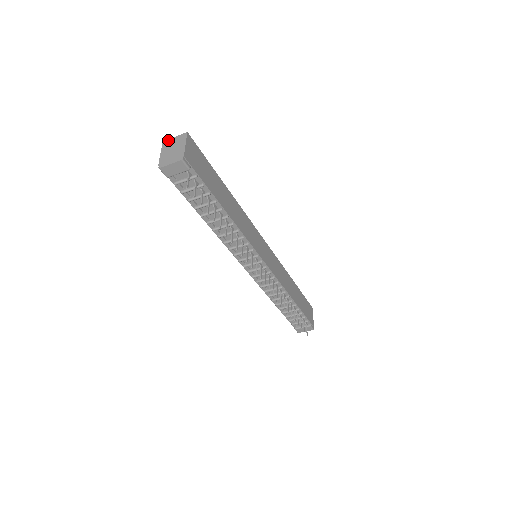
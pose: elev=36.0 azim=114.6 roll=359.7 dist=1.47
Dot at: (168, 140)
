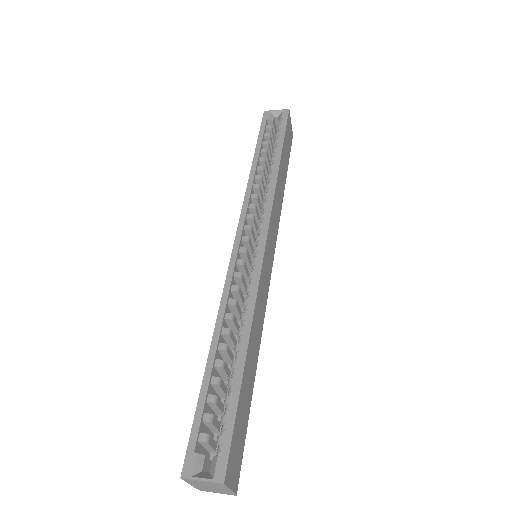
Dot at: (191, 481)
